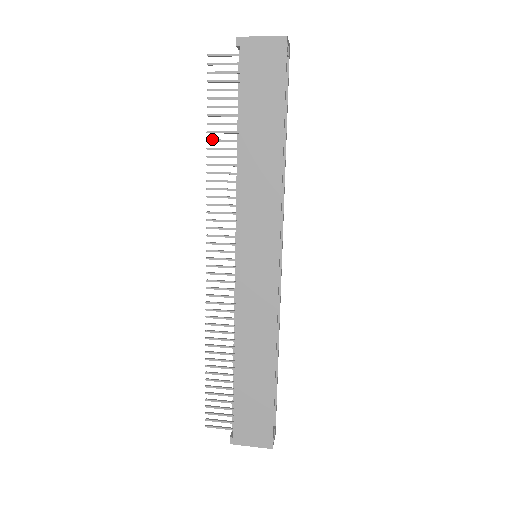
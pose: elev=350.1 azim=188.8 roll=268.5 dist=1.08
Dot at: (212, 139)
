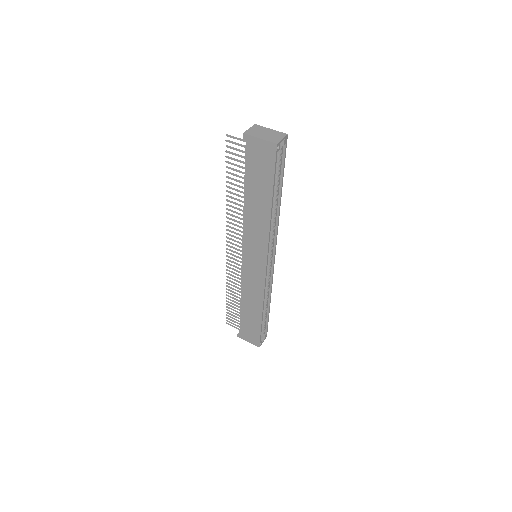
Dot at: (229, 187)
